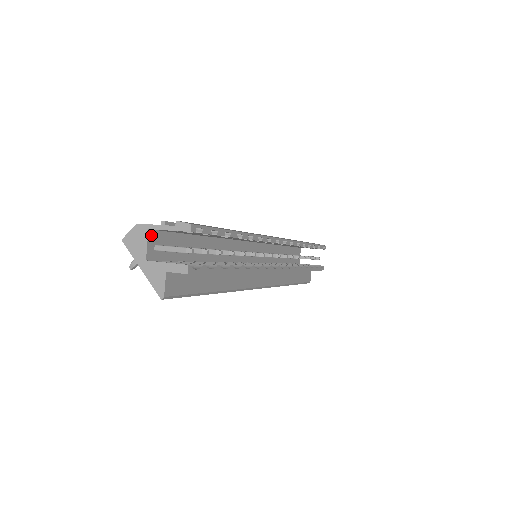
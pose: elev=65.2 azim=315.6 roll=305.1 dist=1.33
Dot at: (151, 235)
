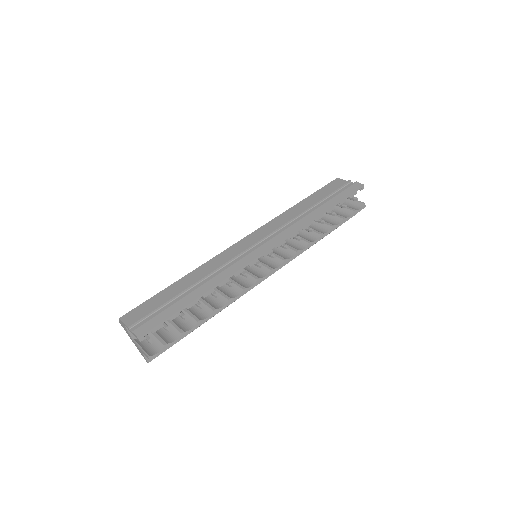
Dot at: occluded
